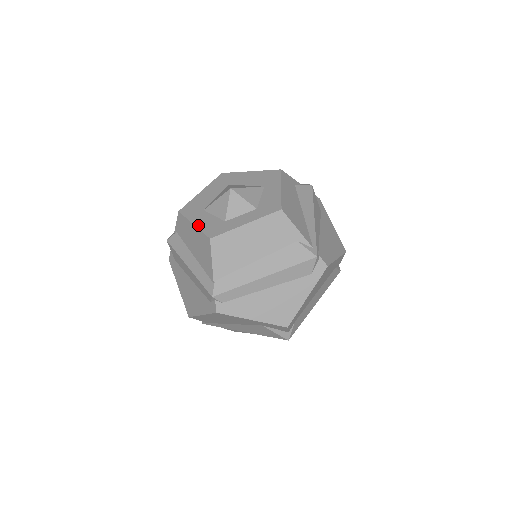
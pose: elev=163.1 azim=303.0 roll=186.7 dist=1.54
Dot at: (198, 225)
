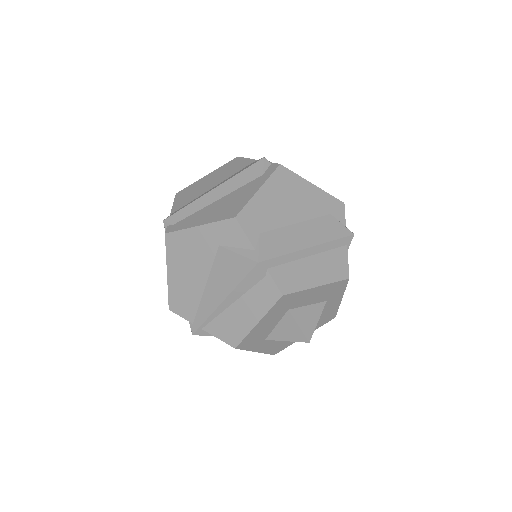
Dot at: occluded
